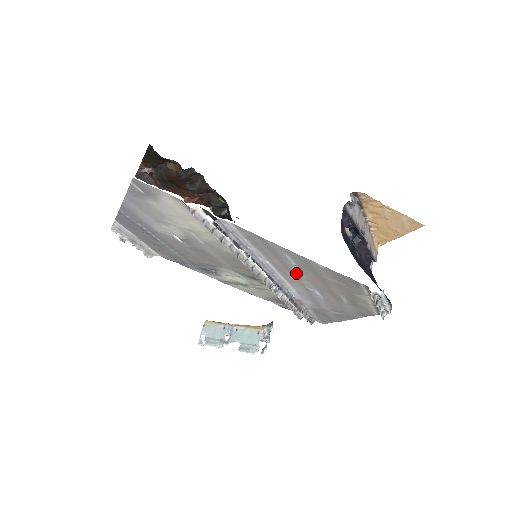
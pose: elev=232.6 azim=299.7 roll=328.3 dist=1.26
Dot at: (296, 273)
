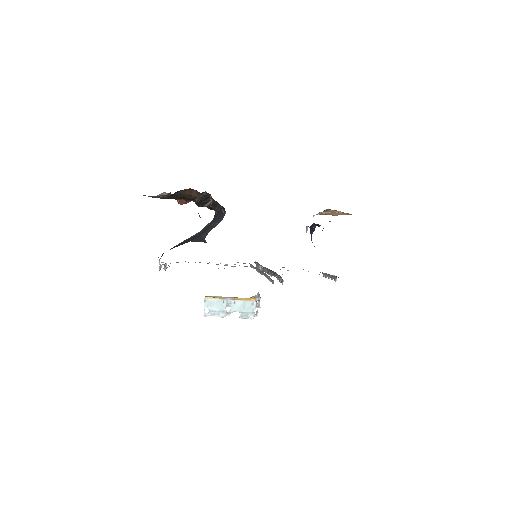
Dot at: occluded
